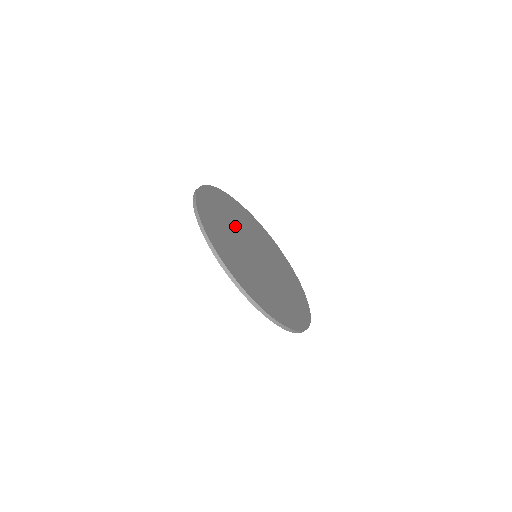
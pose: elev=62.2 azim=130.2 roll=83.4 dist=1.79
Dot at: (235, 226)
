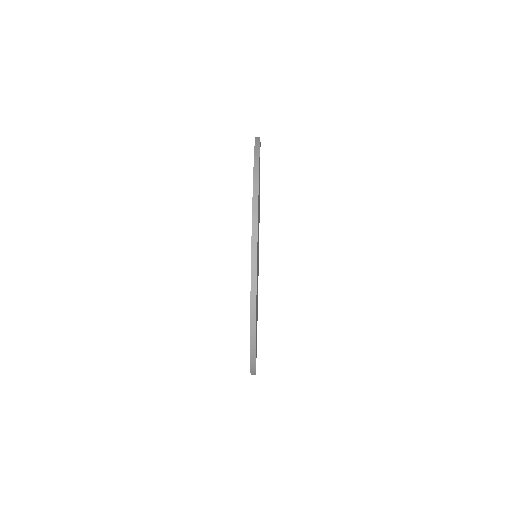
Dot at: occluded
